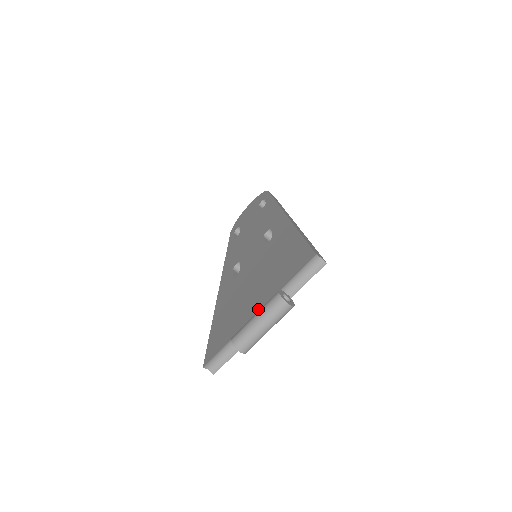
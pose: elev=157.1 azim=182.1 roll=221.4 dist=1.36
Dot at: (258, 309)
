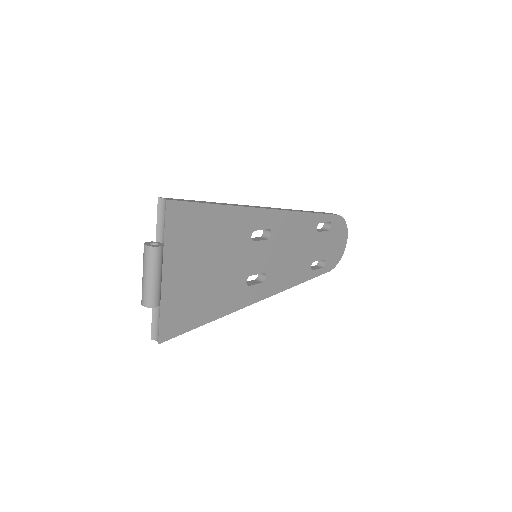
Dot at: occluded
